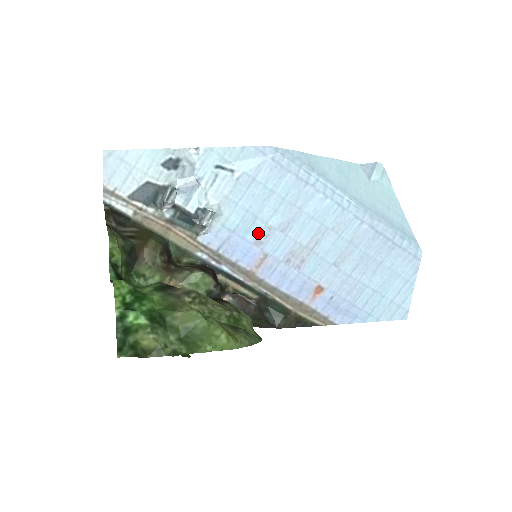
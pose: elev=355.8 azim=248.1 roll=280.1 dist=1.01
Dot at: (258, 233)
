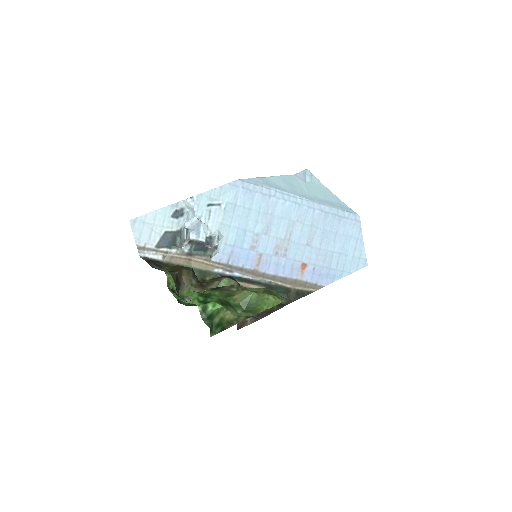
Dot at: (250, 241)
